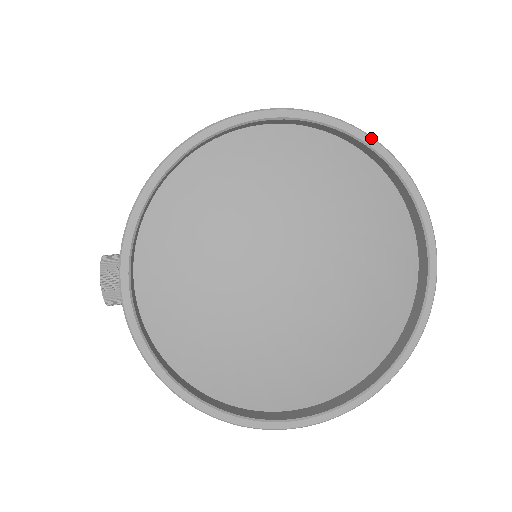
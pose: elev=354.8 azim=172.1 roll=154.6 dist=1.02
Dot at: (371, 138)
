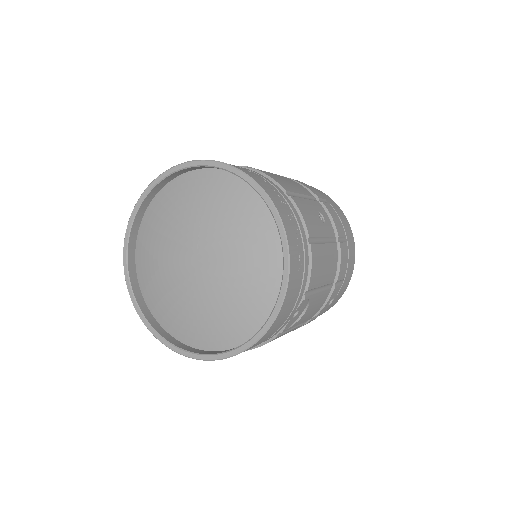
Dot at: (212, 161)
